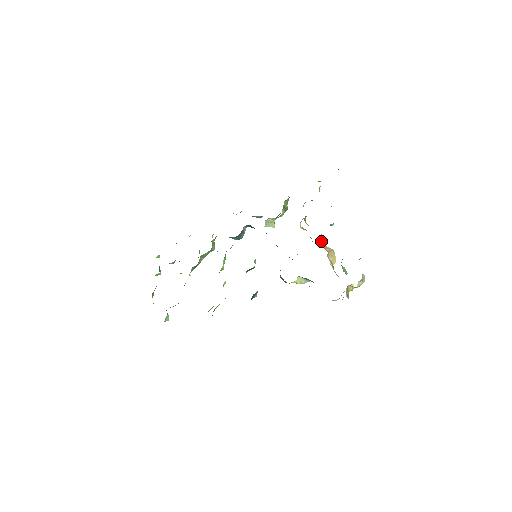
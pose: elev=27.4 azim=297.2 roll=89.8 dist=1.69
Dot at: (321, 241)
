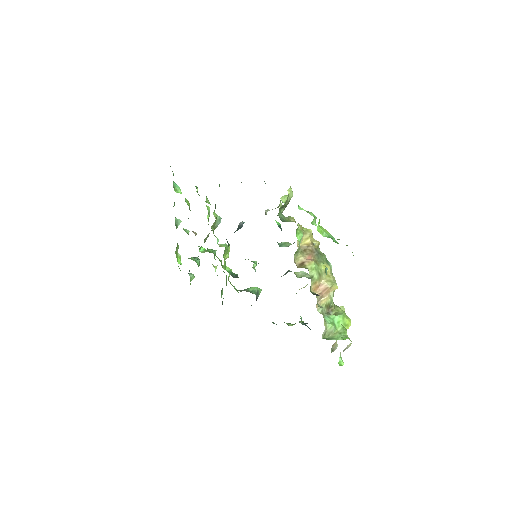
Dot at: (312, 286)
